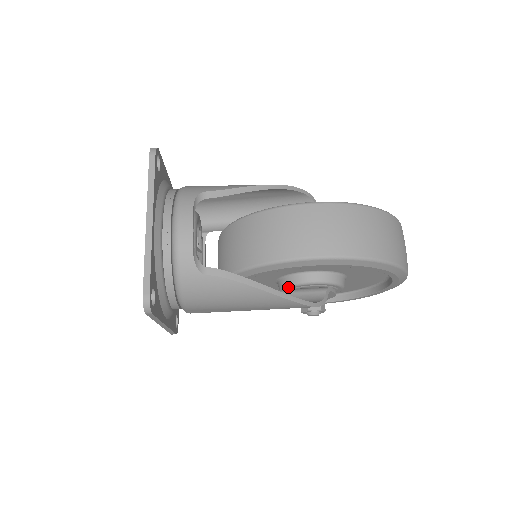
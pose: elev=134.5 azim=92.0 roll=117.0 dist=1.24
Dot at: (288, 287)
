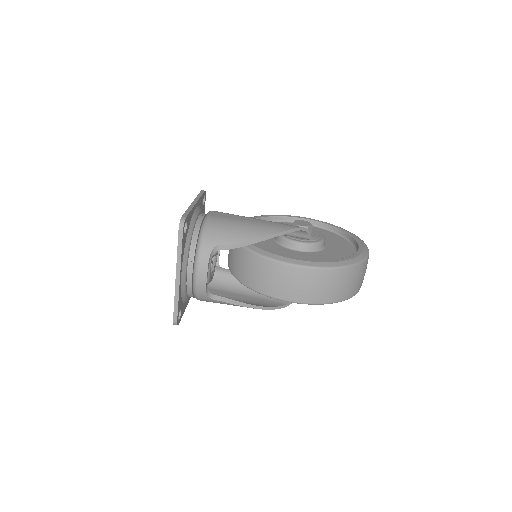
Dot at: occluded
